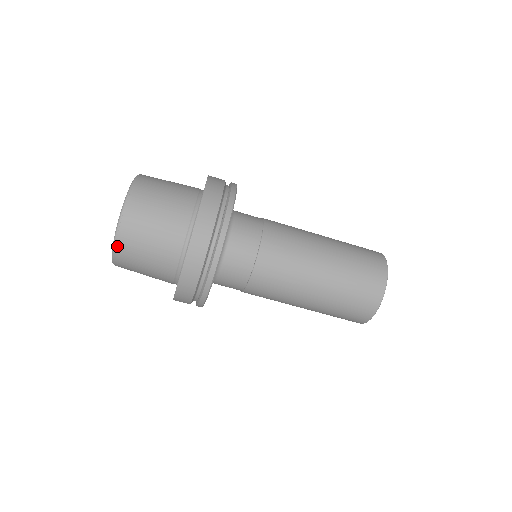
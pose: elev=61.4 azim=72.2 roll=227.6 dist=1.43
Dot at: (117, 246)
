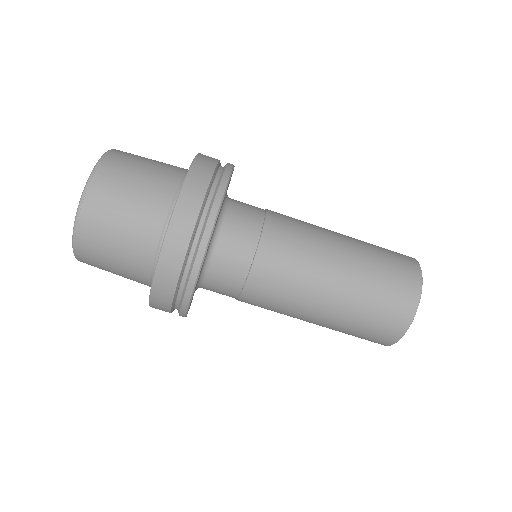
Dot at: (84, 204)
